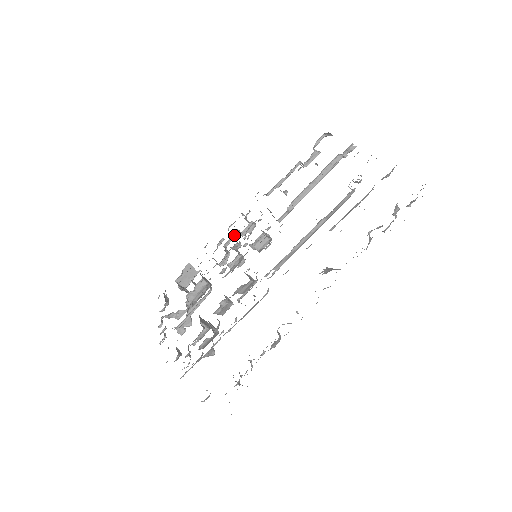
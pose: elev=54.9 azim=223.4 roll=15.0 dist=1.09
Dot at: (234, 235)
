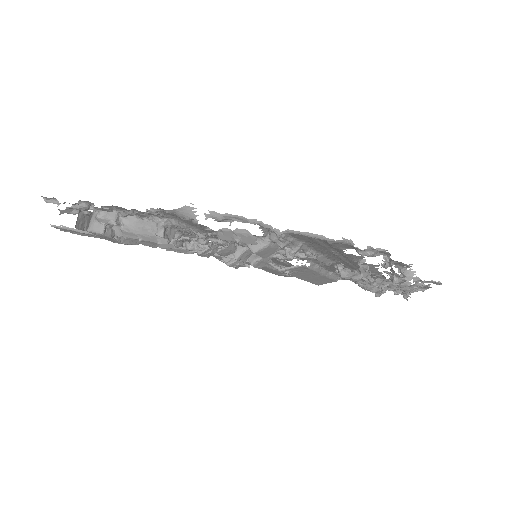
Dot at: occluded
